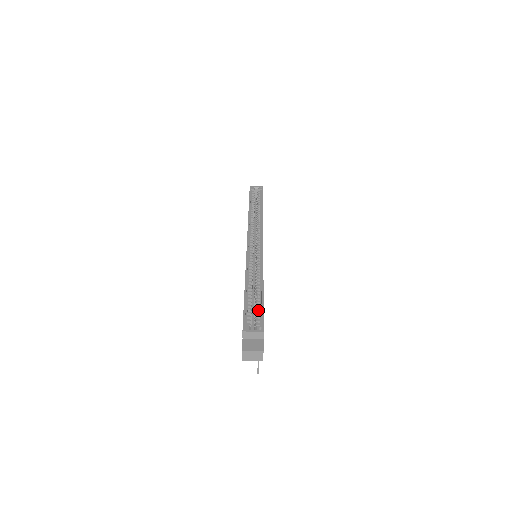
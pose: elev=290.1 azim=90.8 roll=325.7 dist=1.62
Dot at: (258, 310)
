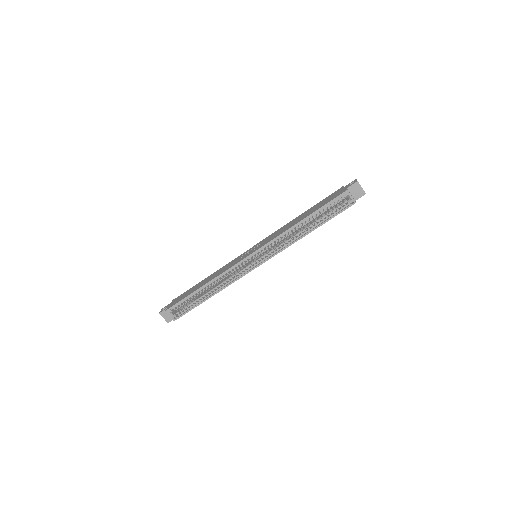
Dot at: (190, 306)
